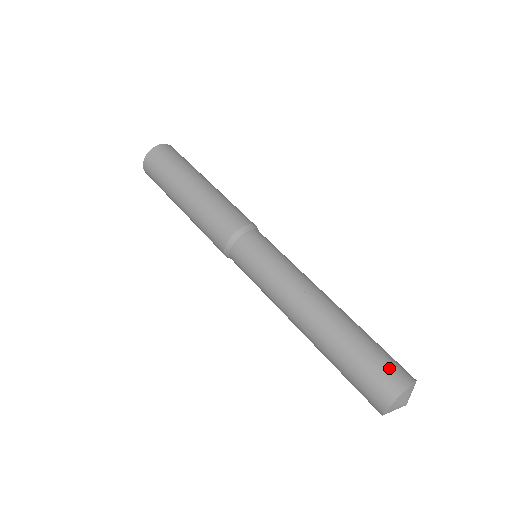
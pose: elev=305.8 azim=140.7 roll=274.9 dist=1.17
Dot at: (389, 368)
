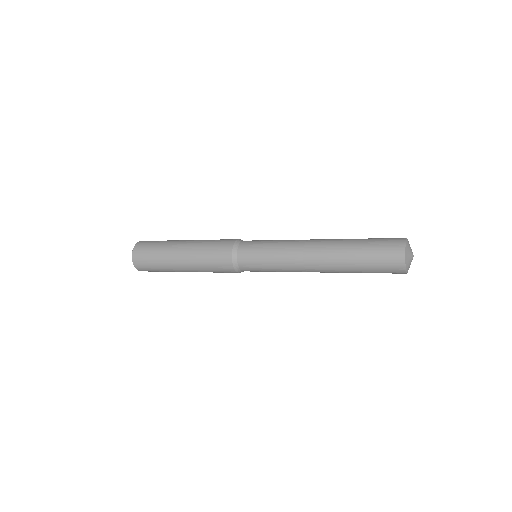
Dot at: (387, 242)
